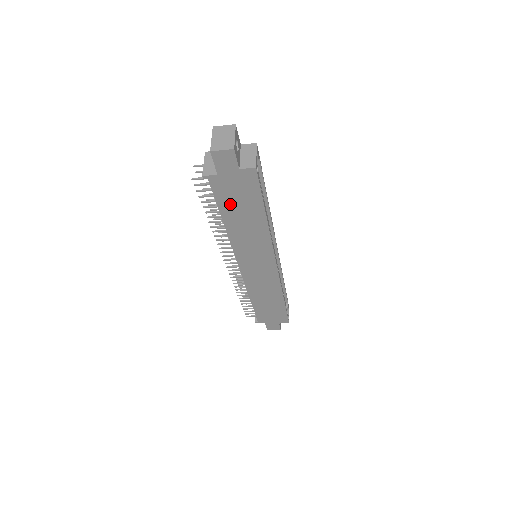
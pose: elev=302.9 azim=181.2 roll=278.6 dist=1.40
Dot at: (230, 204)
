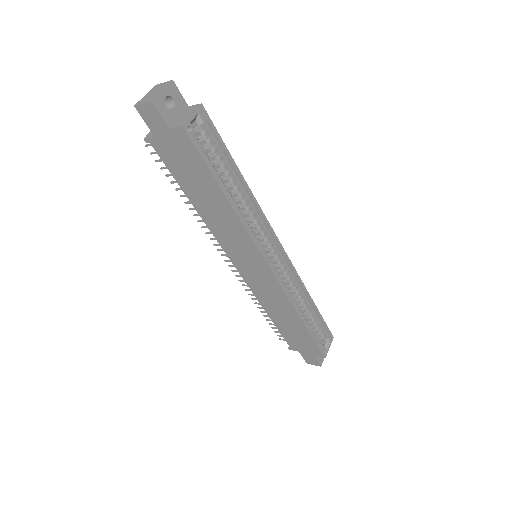
Dot at: (184, 176)
